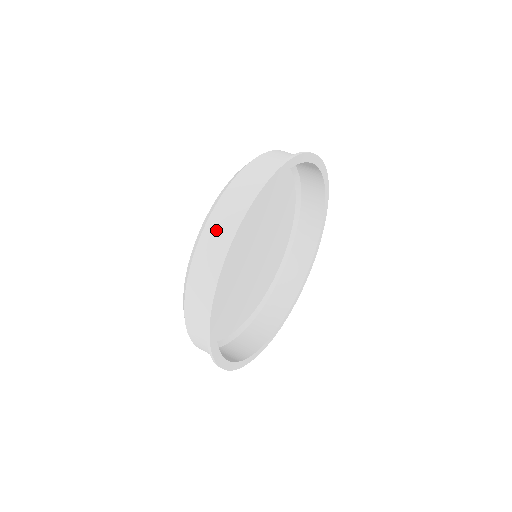
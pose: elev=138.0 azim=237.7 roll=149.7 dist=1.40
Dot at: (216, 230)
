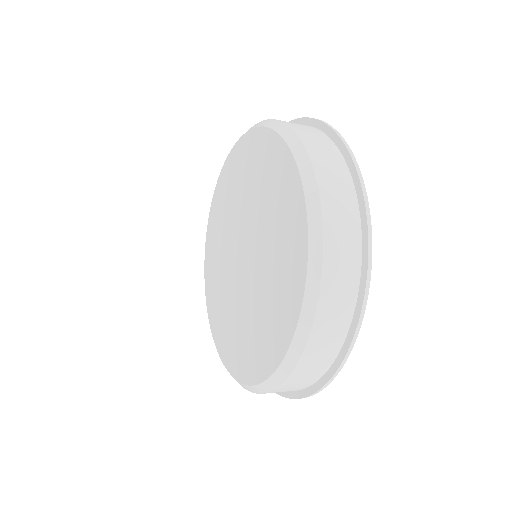
Dot at: (316, 144)
